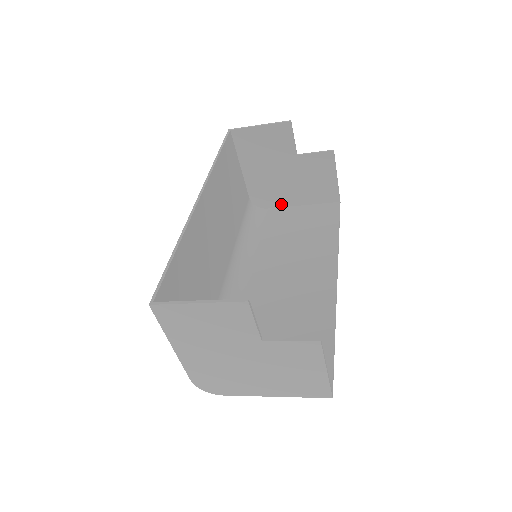
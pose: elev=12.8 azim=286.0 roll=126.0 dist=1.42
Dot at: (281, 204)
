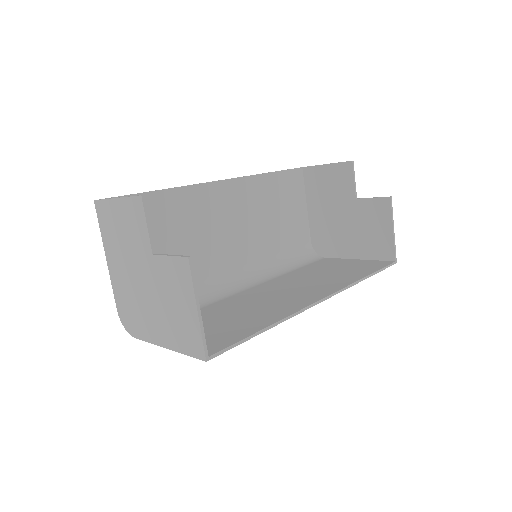
Dot at: (338, 254)
